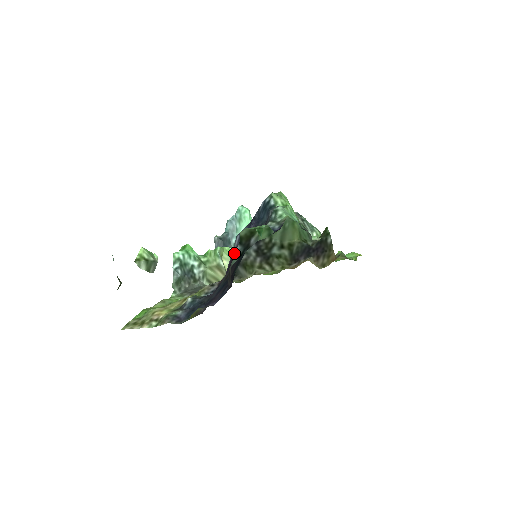
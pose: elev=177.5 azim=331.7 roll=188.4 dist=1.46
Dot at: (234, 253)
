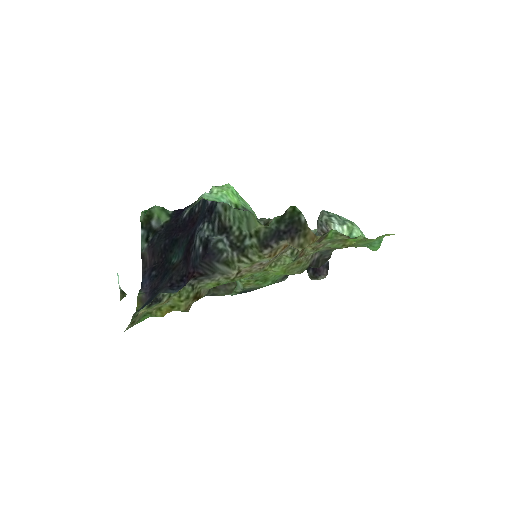
Dot at: (190, 248)
